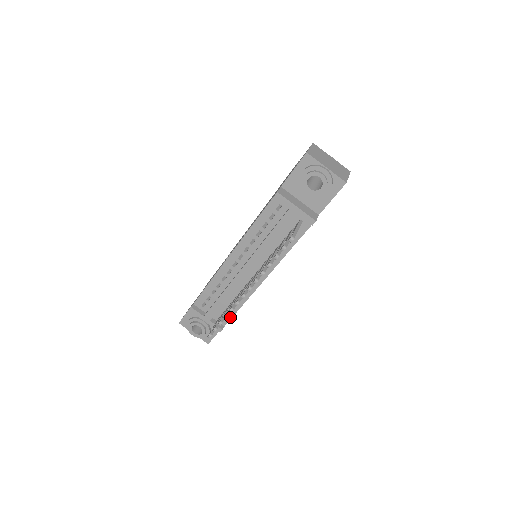
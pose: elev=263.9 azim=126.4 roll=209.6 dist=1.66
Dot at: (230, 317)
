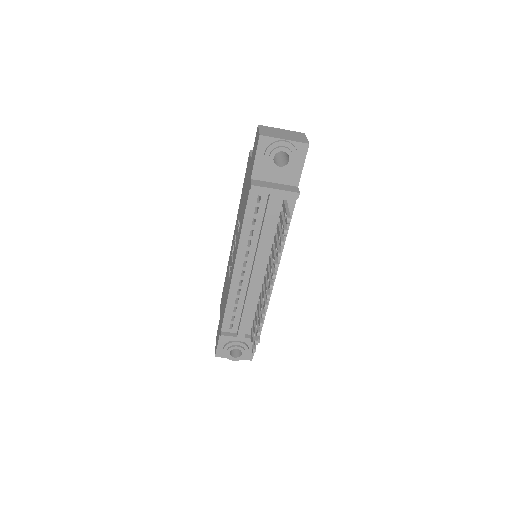
Dot at: occluded
